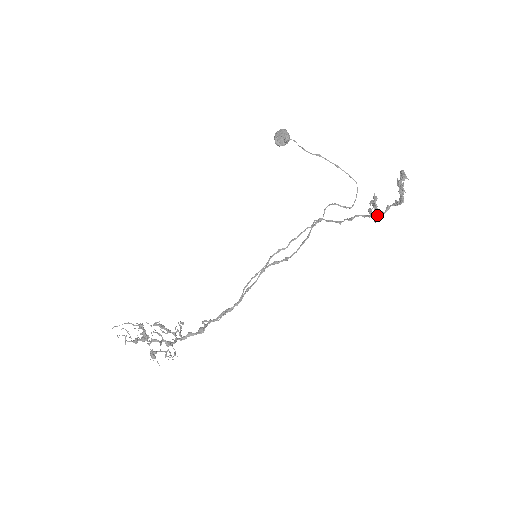
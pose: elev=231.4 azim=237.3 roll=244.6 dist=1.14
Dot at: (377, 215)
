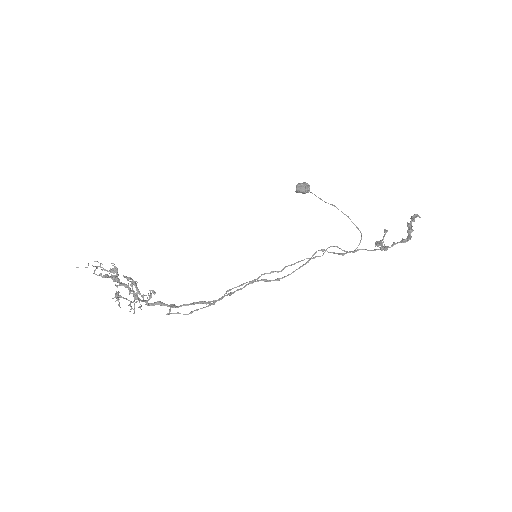
Dot at: occluded
